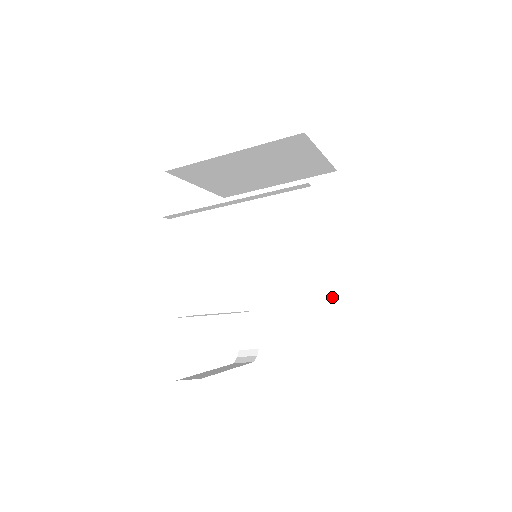
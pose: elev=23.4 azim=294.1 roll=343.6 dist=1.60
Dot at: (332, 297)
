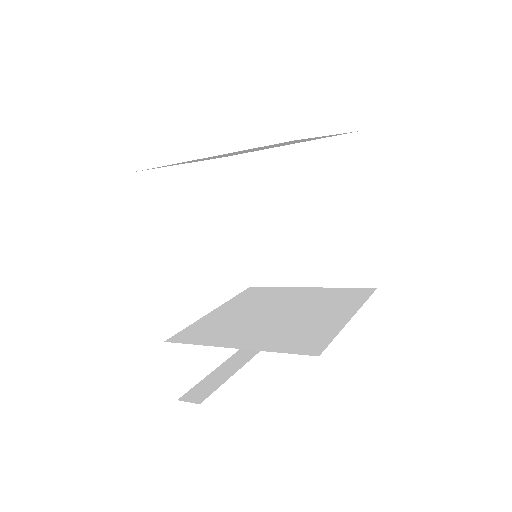
Dot at: (350, 283)
